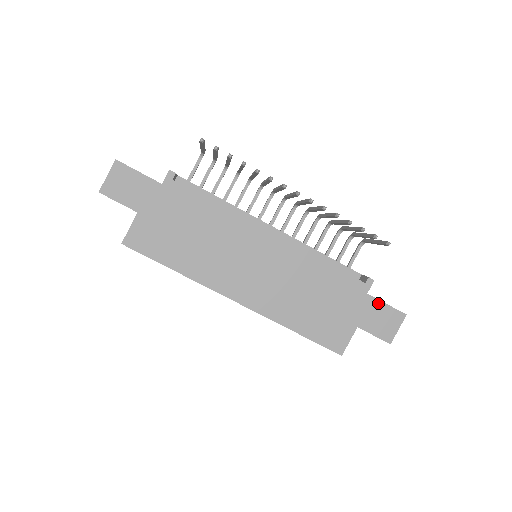
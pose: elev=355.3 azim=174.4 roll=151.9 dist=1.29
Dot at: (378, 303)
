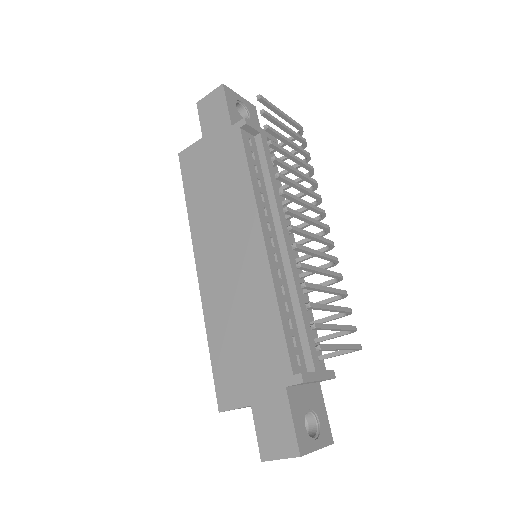
Dot at: (286, 409)
